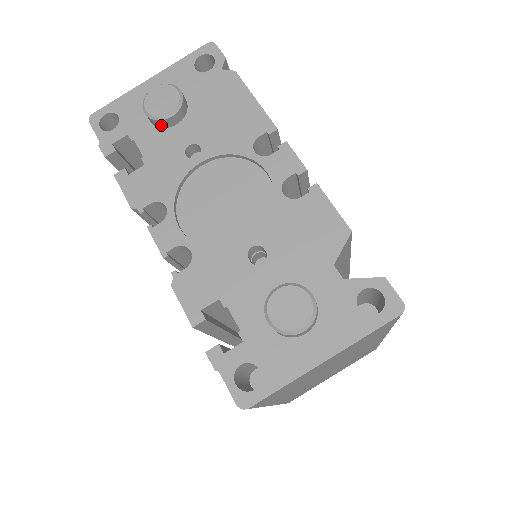
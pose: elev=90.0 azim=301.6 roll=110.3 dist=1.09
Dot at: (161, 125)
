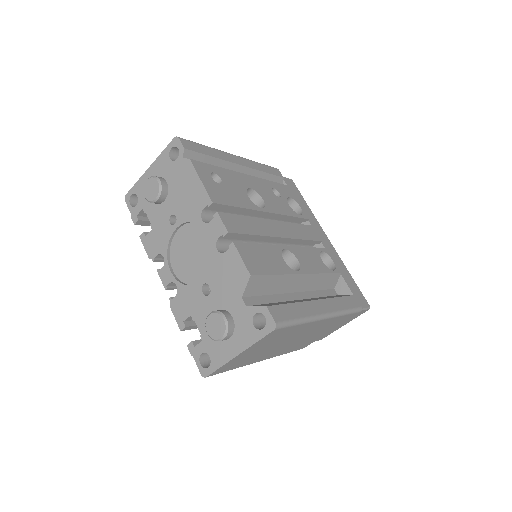
Dot at: (156, 203)
